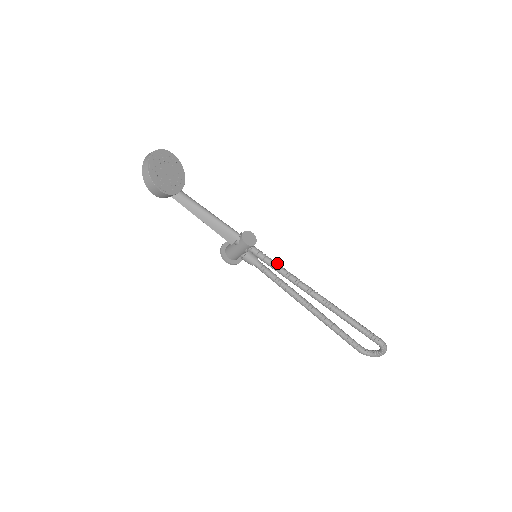
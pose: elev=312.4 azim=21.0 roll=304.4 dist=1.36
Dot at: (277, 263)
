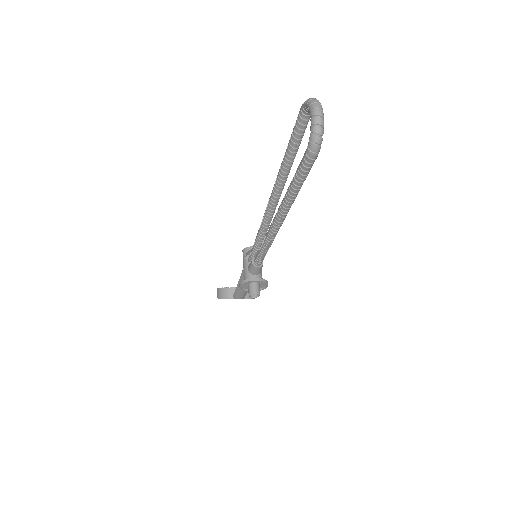
Dot at: occluded
